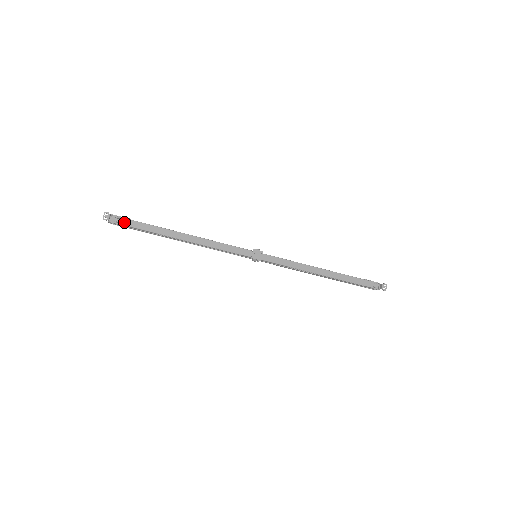
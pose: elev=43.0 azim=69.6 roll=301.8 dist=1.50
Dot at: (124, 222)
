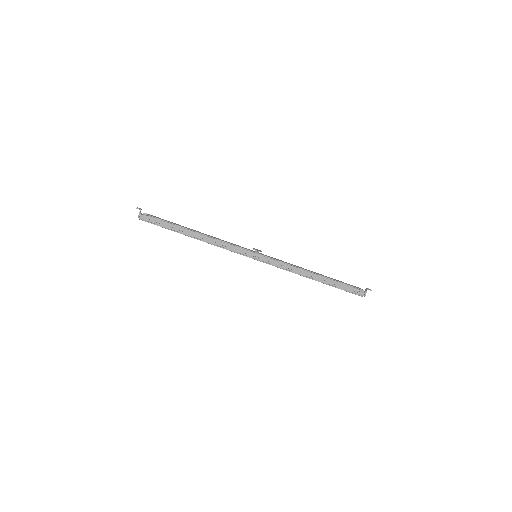
Dot at: (151, 215)
